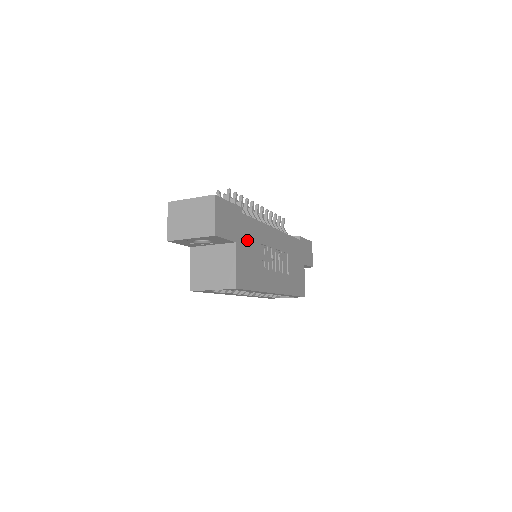
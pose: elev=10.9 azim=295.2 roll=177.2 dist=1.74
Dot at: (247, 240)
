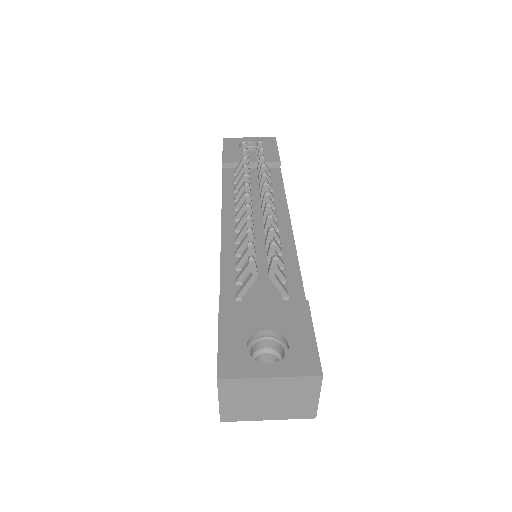
Dot at: occluded
